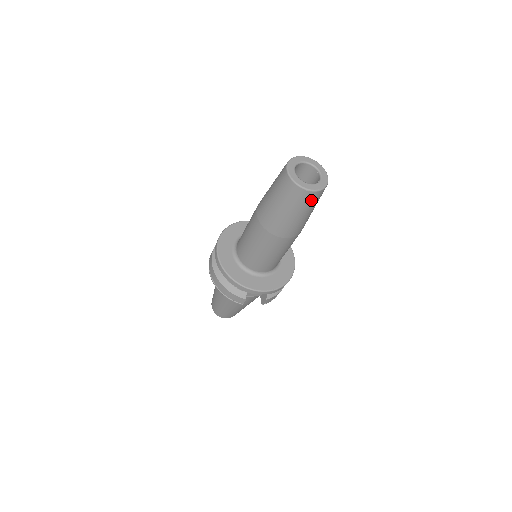
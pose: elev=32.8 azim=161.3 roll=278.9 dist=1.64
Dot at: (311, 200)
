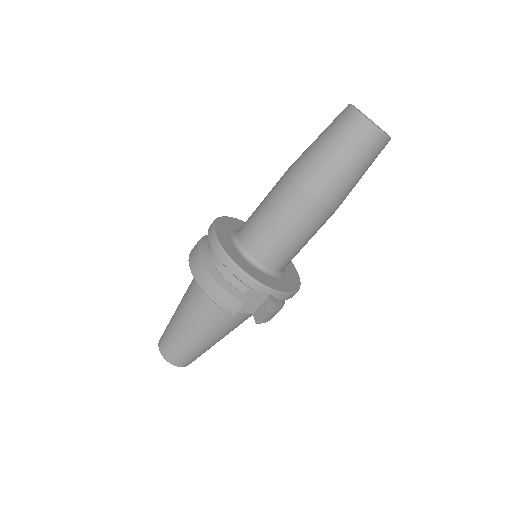
Dot at: (375, 149)
